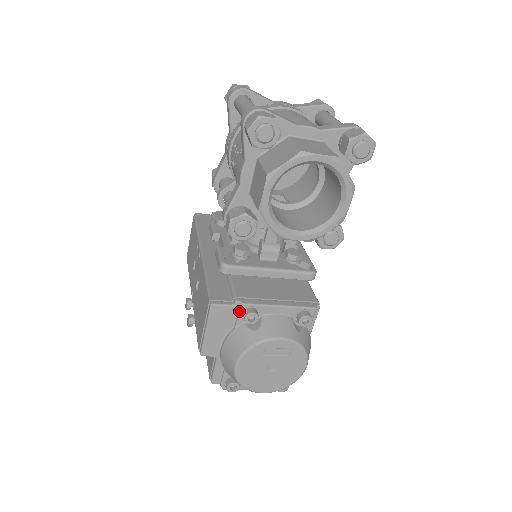
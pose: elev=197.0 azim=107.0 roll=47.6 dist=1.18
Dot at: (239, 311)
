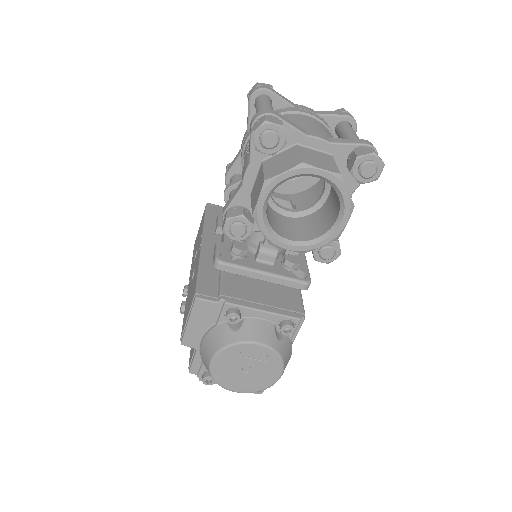
Dot at: (222, 309)
